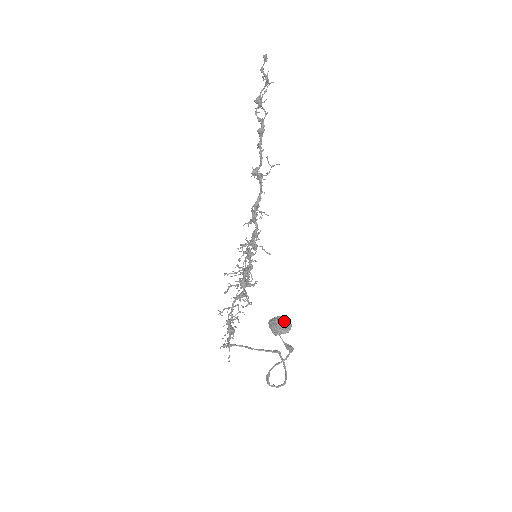
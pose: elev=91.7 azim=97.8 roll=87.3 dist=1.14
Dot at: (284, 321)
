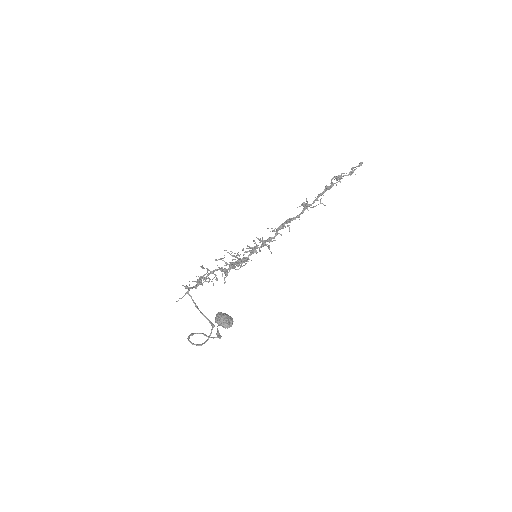
Dot at: (230, 318)
